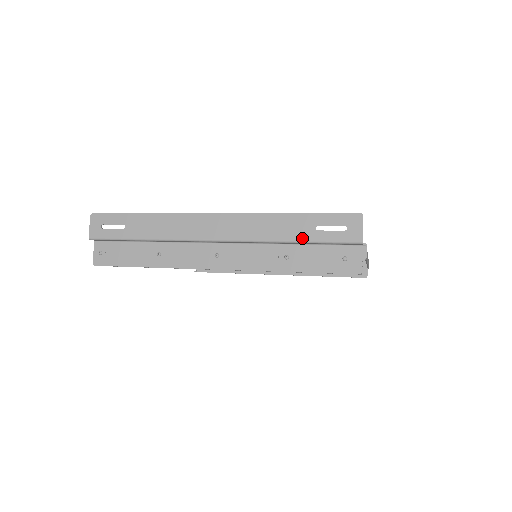
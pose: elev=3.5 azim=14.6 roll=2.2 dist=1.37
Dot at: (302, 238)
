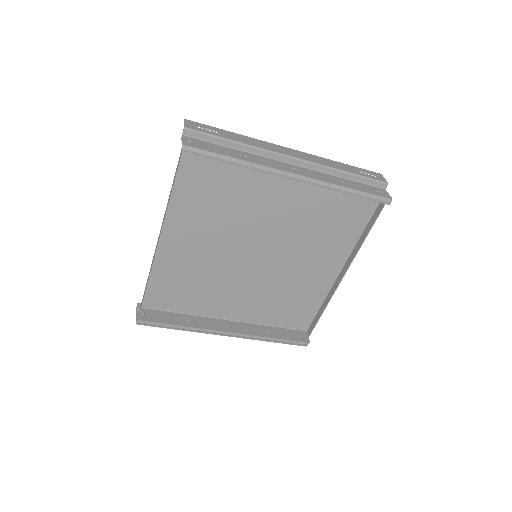
Dot at: (353, 172)
